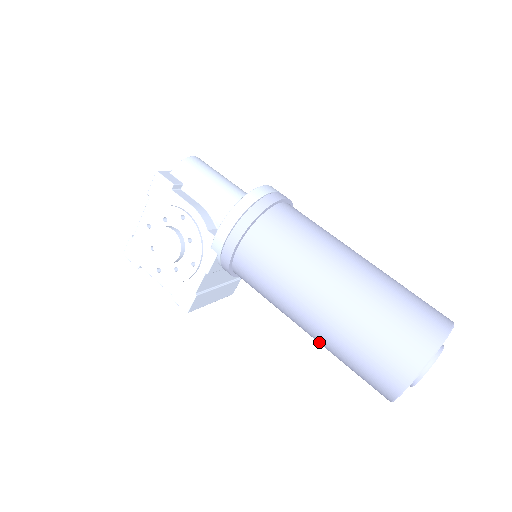
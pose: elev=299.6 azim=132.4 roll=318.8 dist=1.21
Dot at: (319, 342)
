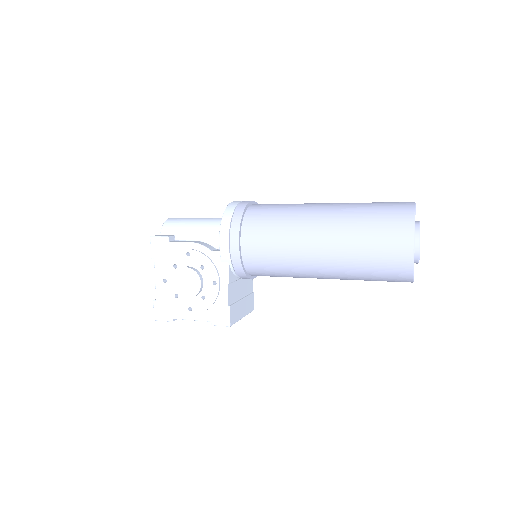
Dot at: (338, 275)
